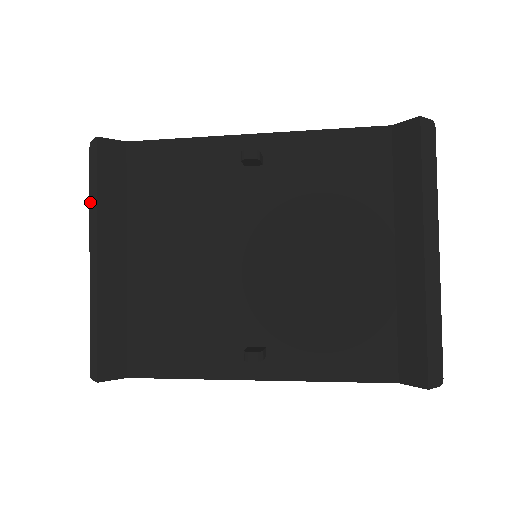
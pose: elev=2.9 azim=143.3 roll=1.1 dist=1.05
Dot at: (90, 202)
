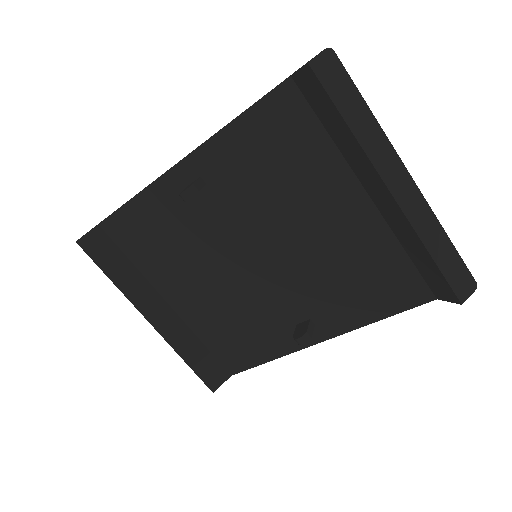
Dot at: occluded
